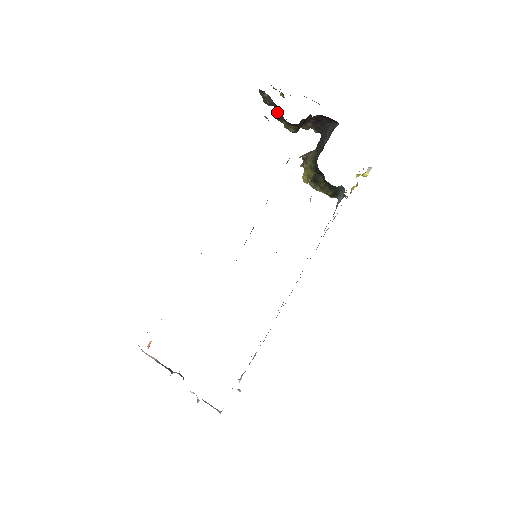
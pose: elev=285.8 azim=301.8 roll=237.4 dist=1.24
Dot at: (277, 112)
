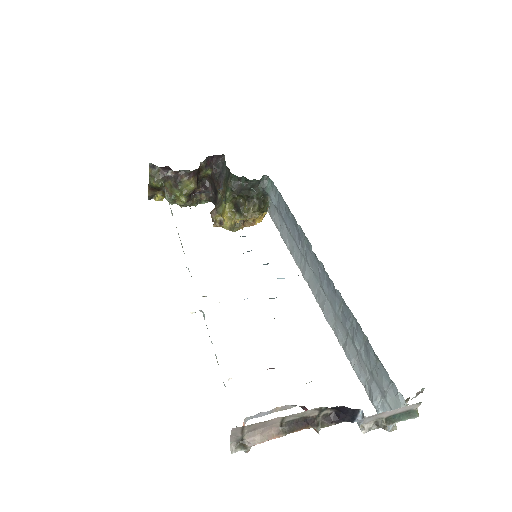
Dot at: (171, 183)
